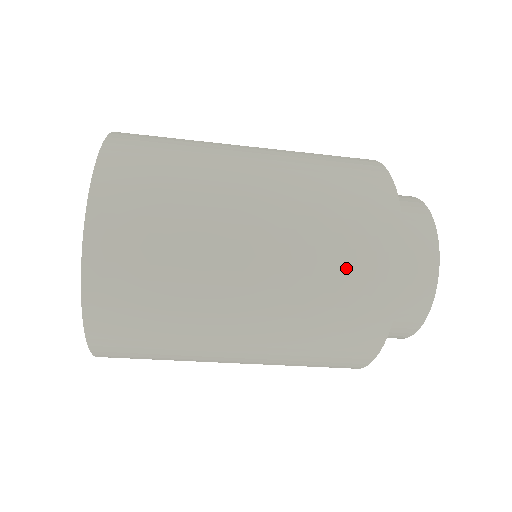
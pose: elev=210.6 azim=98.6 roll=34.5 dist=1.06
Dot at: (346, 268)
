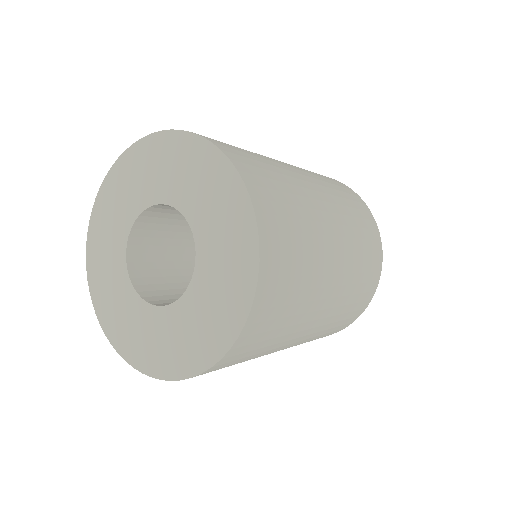
Dot at: occluded
